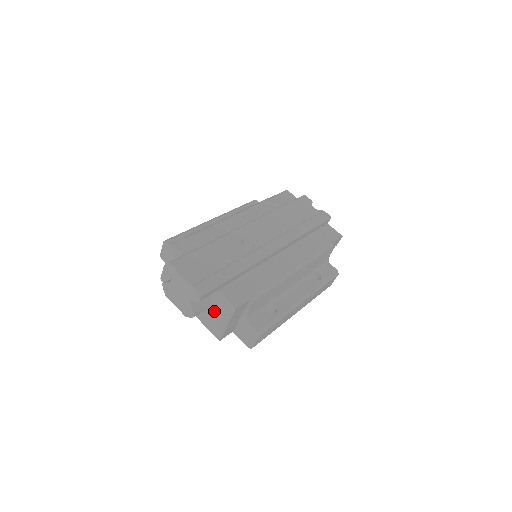
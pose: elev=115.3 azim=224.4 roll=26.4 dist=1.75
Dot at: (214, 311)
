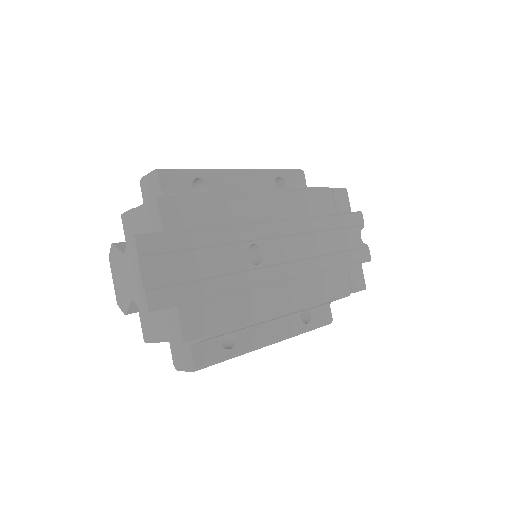
Dot at: (158, 314)
